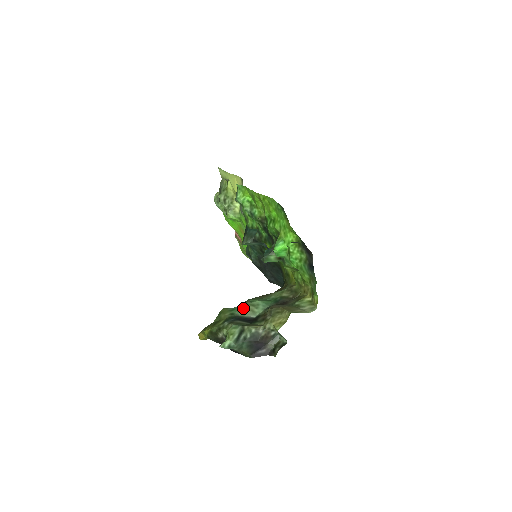
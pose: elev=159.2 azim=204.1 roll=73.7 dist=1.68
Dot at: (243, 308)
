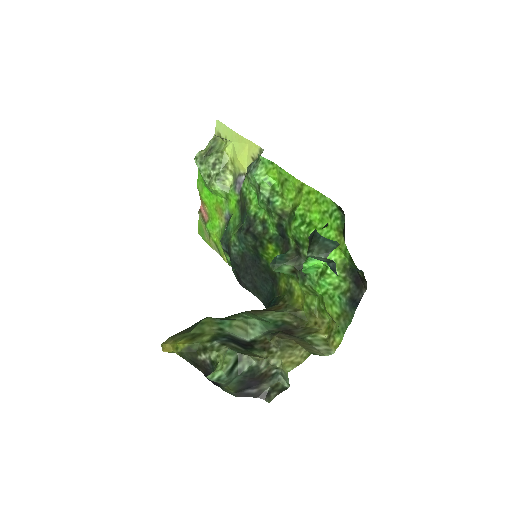
Dot at: (236, 324)
